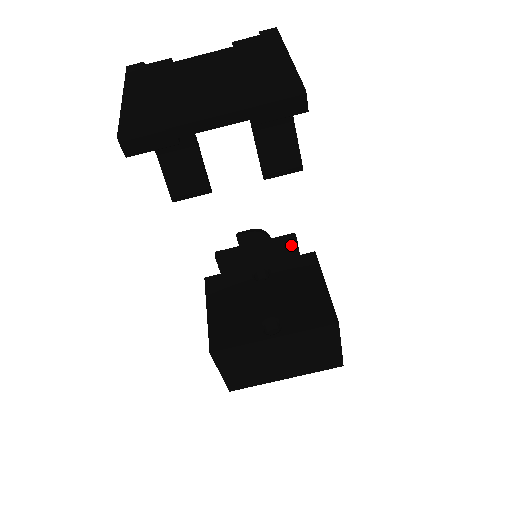
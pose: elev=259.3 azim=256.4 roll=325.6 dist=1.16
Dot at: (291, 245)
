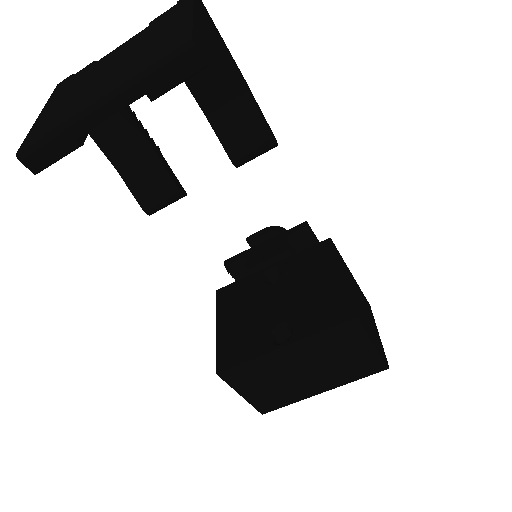
Dot at: (304, 236)
